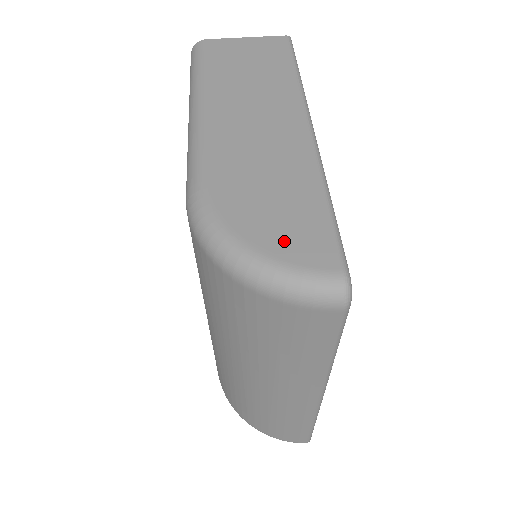
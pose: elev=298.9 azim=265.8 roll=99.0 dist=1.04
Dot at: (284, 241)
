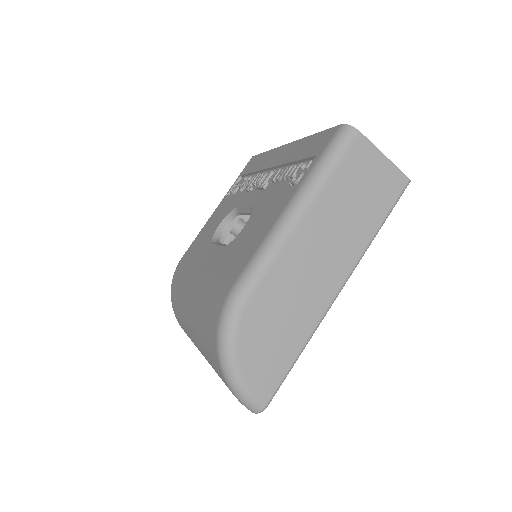
Dot at: (256, 368)
